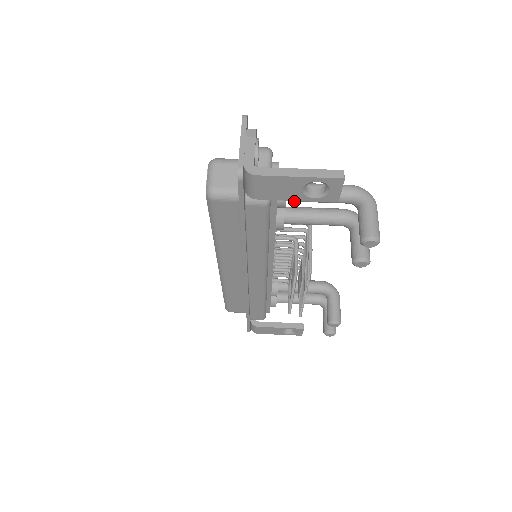
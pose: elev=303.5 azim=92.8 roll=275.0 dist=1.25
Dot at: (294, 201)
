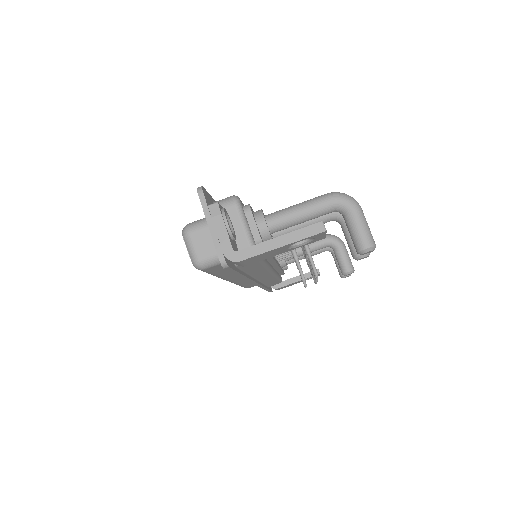
Dot at: occluded
